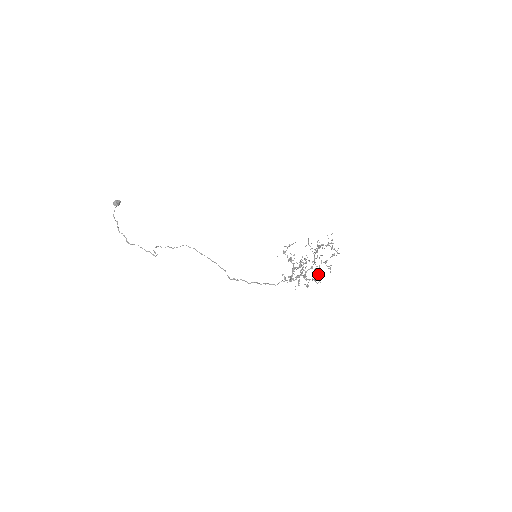
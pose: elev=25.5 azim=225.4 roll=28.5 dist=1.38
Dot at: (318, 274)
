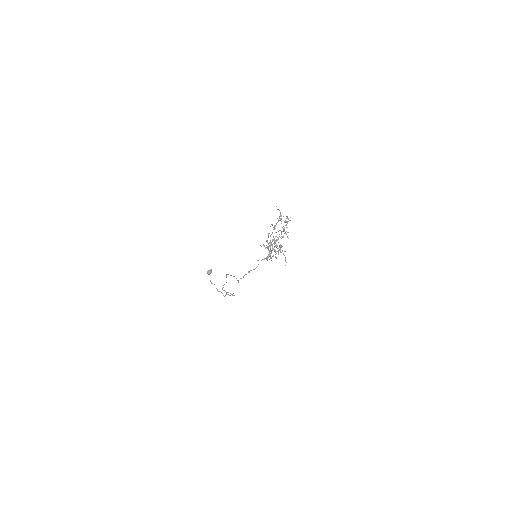
Dot at: (274, 243)
